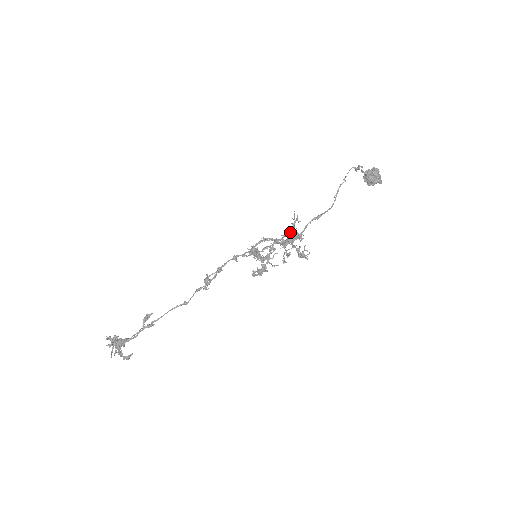
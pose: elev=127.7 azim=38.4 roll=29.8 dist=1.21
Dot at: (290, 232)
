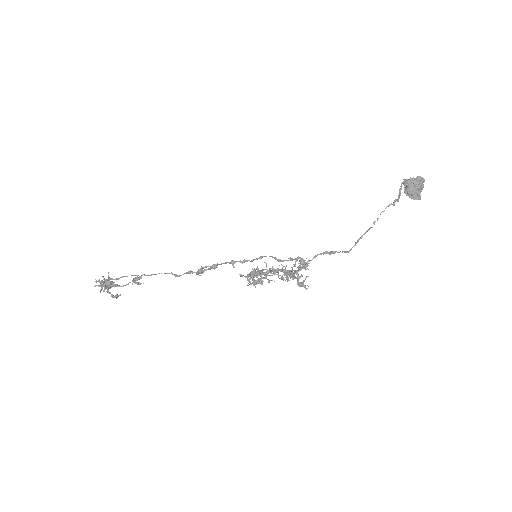
Dot at: occluded
